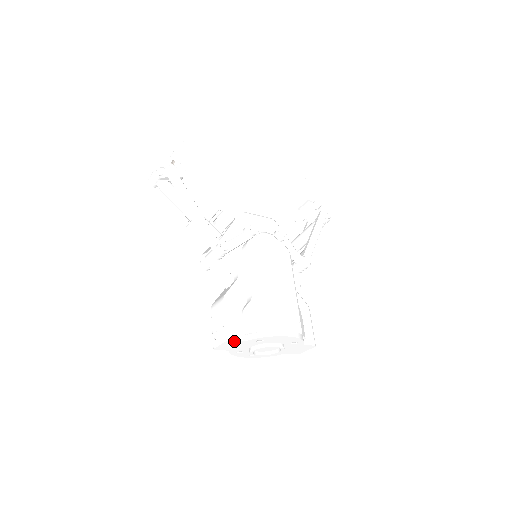
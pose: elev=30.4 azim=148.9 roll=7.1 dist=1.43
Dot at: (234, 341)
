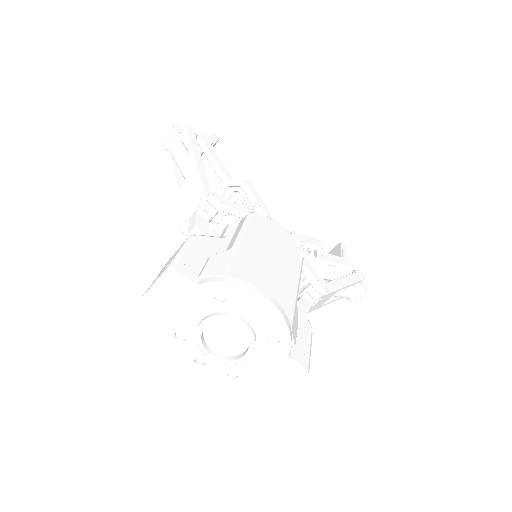
Dot at: (178, 277)
